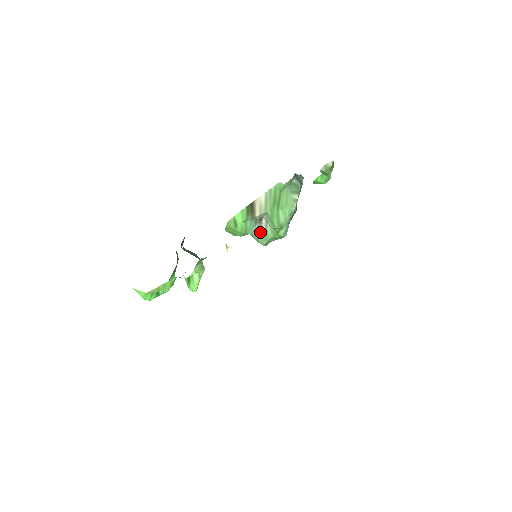
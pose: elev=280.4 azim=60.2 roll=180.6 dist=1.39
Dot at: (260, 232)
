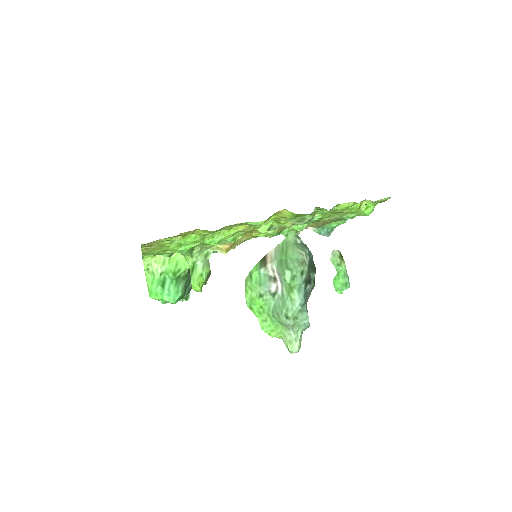
Dot at: (278, 301)
